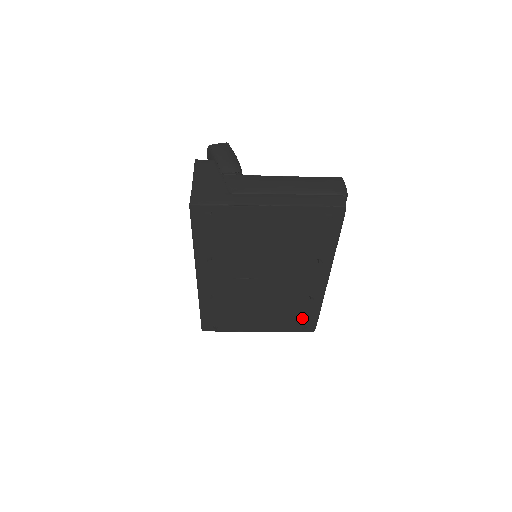
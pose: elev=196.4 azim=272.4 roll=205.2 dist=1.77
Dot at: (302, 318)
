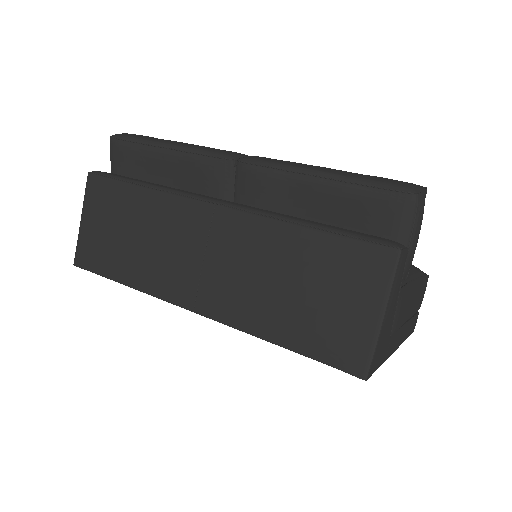
Dot at: occluded
